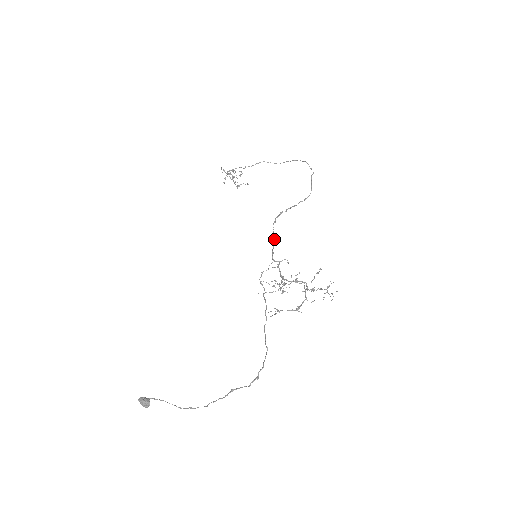
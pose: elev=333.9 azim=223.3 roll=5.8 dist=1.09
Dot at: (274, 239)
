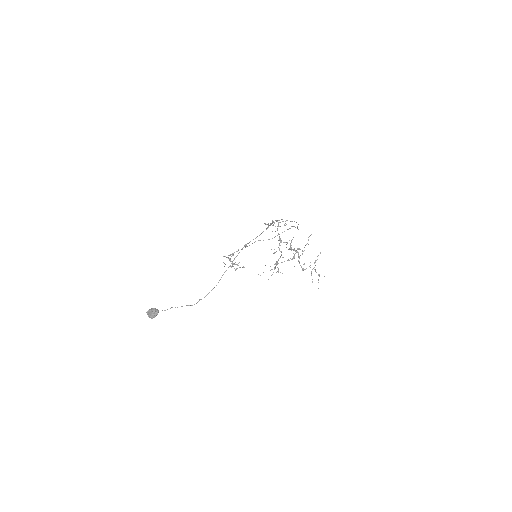
Dot at: occluded
